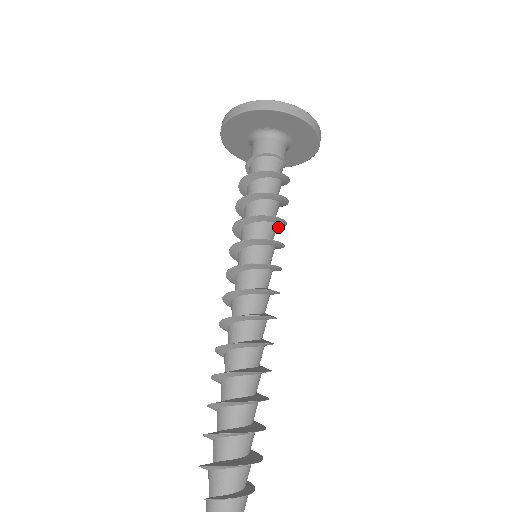
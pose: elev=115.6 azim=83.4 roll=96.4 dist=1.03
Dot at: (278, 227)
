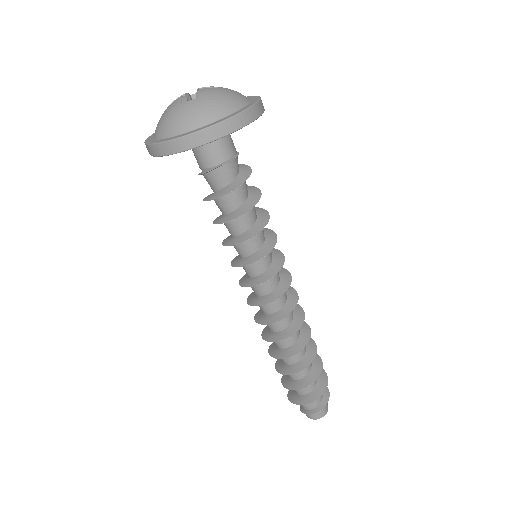
Dot at: (258, 208)
